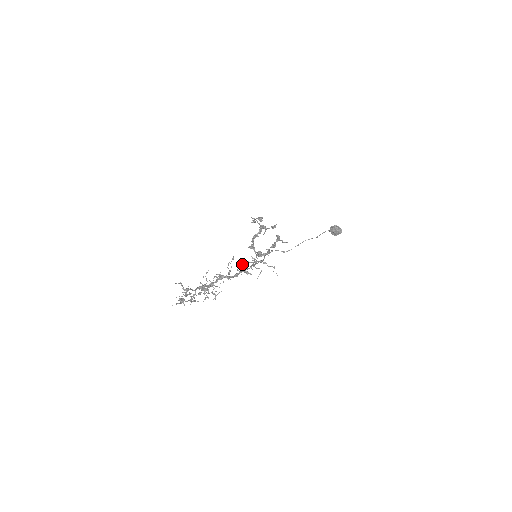
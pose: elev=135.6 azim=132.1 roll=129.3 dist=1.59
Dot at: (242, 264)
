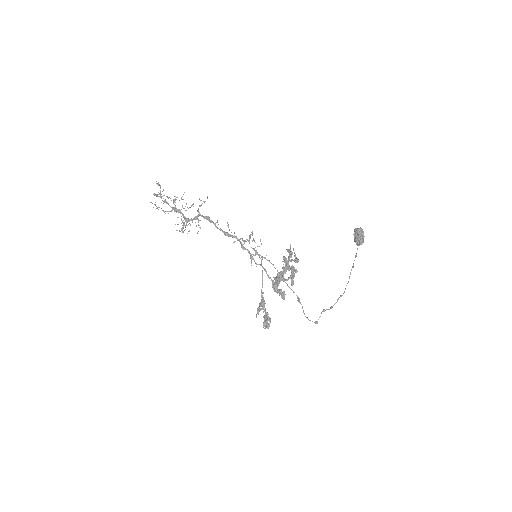
Dot at: occluded
